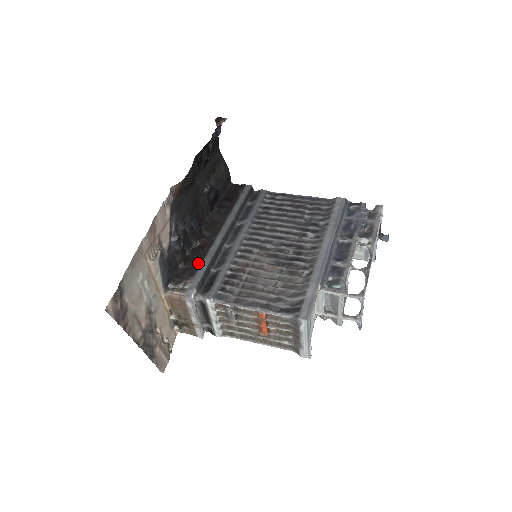
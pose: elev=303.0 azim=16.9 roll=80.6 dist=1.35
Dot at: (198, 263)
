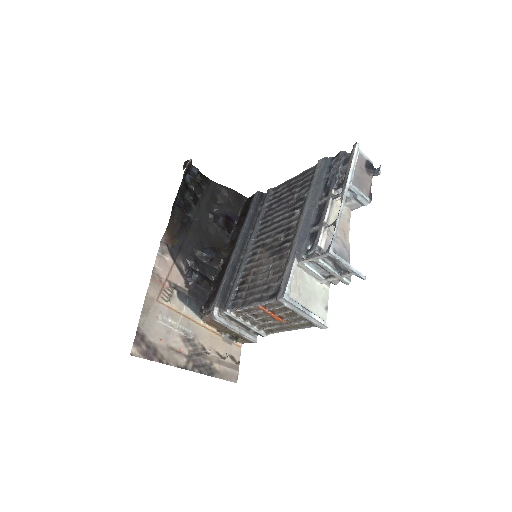
Dot at: (219, 284)
